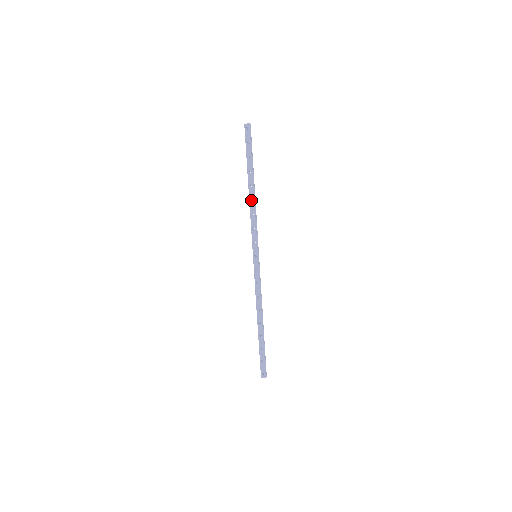
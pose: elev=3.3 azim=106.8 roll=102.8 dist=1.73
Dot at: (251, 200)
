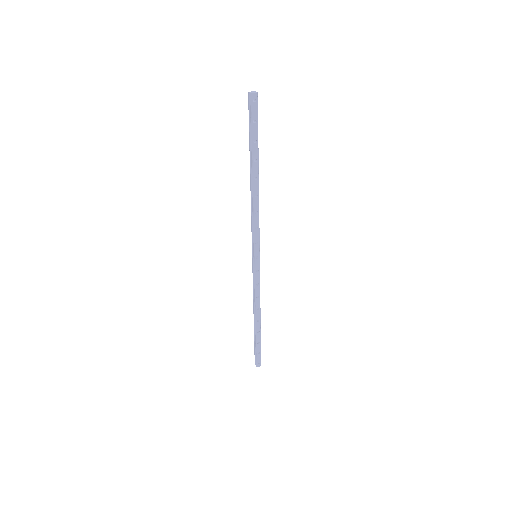
Dot at: (253, 194)
